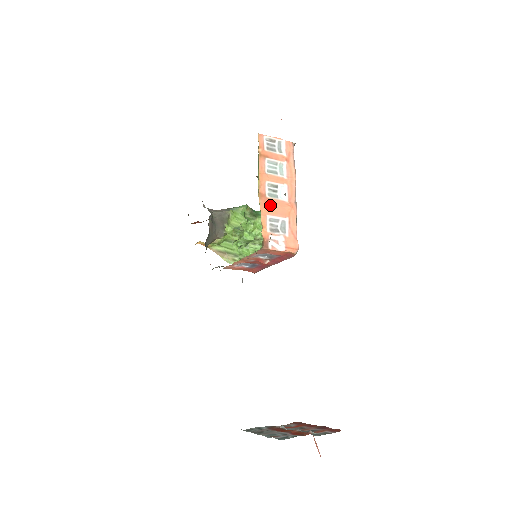
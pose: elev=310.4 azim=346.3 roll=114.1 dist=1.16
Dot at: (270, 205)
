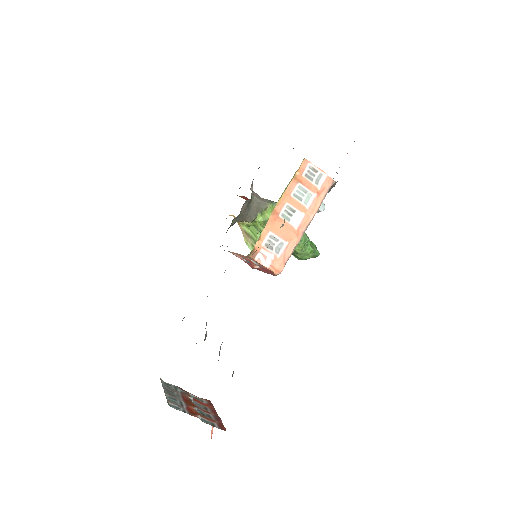
Dot at: (278, 224)
